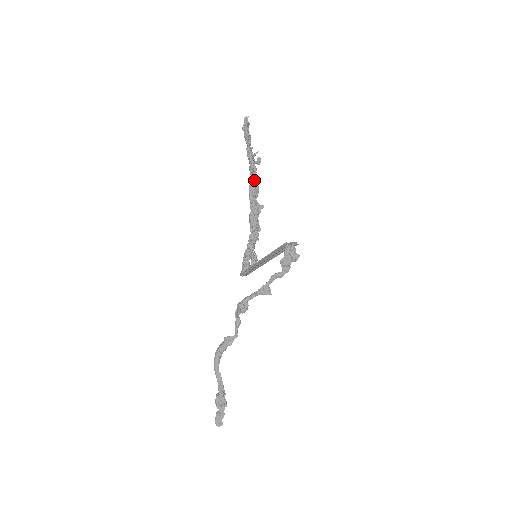
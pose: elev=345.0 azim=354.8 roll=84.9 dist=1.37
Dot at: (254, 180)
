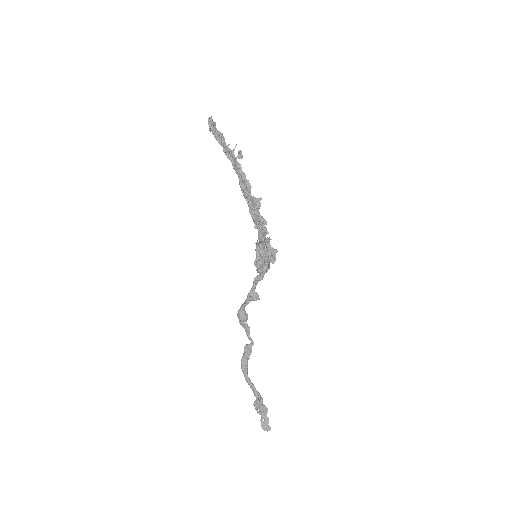
Dot at: (240, 177)
